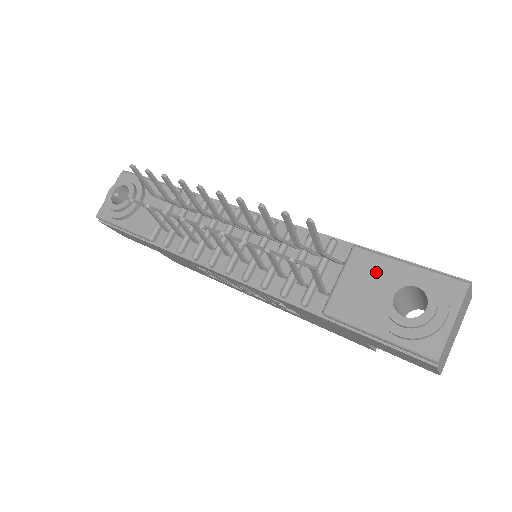
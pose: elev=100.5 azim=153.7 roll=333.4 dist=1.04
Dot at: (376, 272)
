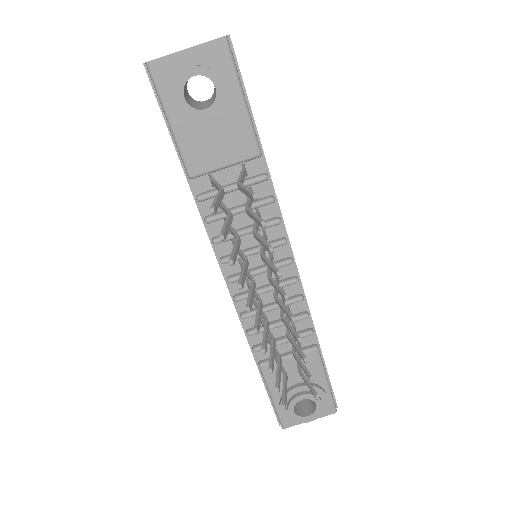
Dot at: occluded
